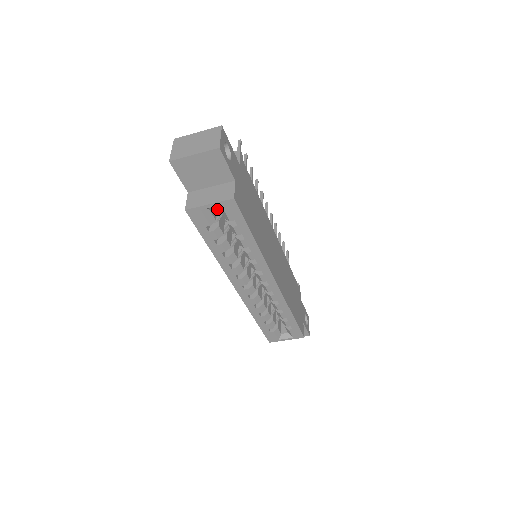
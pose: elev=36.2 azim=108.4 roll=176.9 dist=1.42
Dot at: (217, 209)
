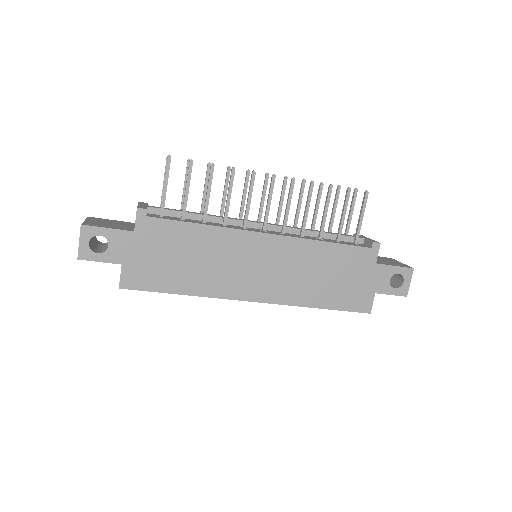
Dot at: occluded
